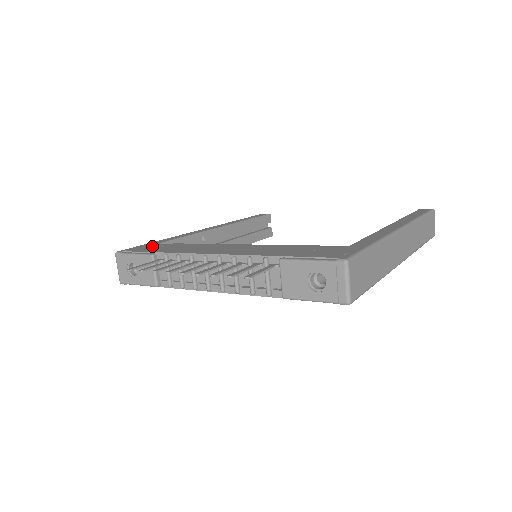
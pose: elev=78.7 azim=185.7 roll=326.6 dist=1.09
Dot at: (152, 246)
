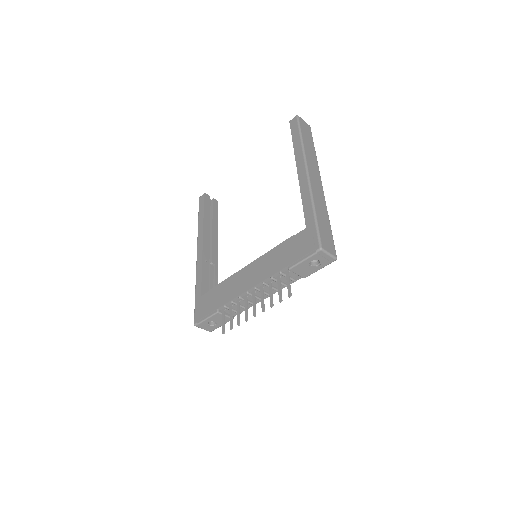
Dot at: (204, 303)
